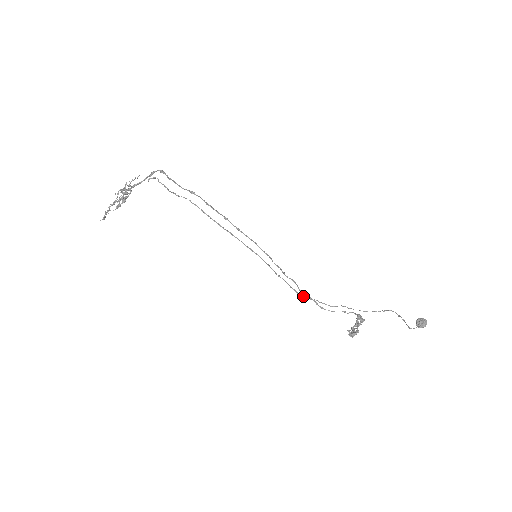
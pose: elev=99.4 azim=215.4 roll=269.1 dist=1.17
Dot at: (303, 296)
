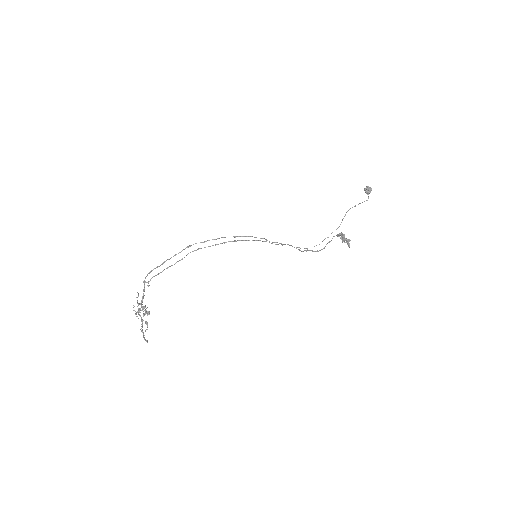
Dot at: occluded
